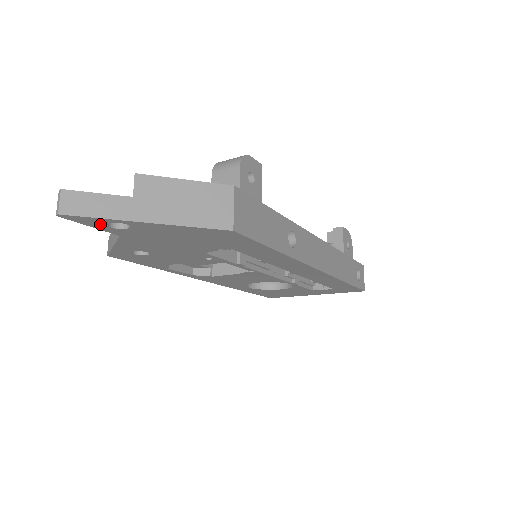
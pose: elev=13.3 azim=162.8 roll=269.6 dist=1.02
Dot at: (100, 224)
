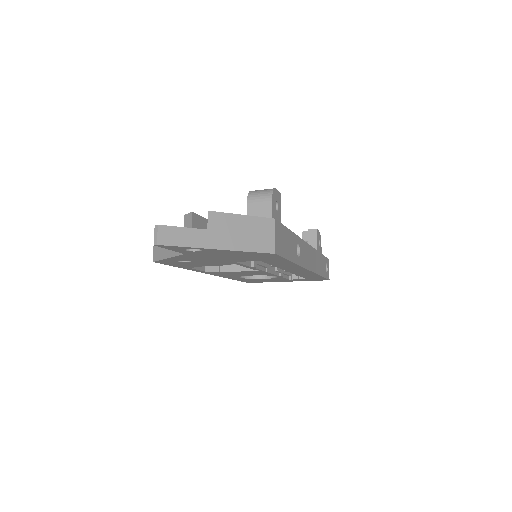
Dot at: (180, 249)
